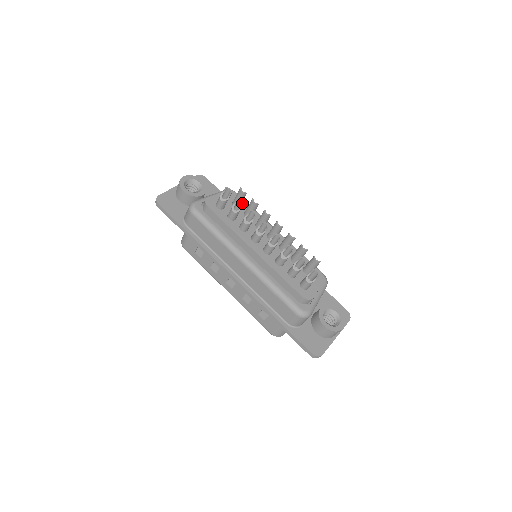
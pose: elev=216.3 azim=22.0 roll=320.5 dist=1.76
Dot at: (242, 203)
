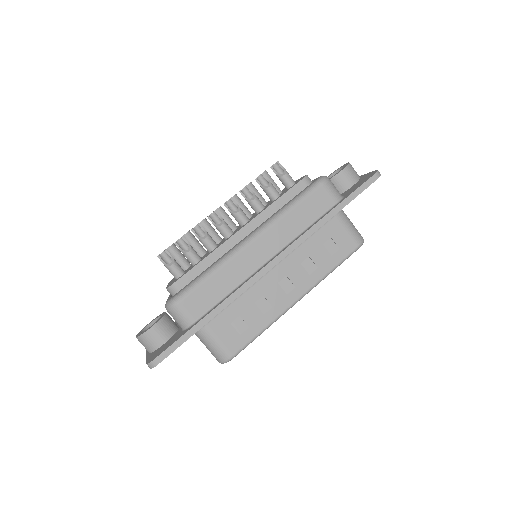
Dot at: (181, 239)
